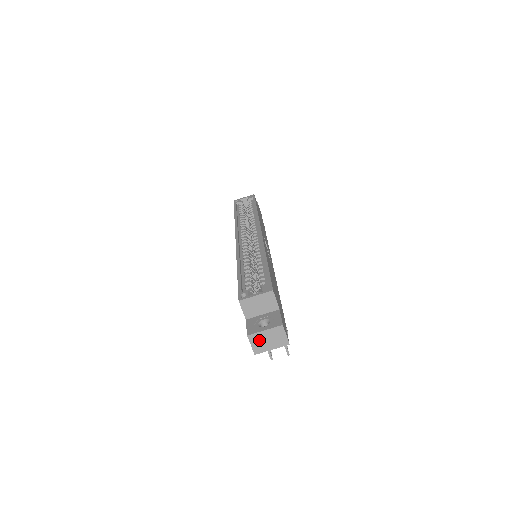
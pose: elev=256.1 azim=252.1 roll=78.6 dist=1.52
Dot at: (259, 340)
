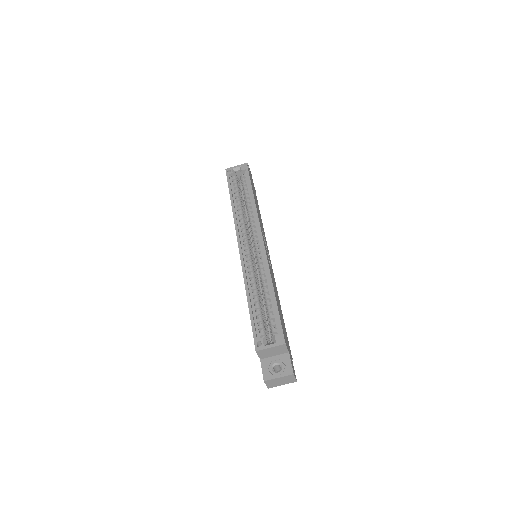
Dot at: (273, 382)
